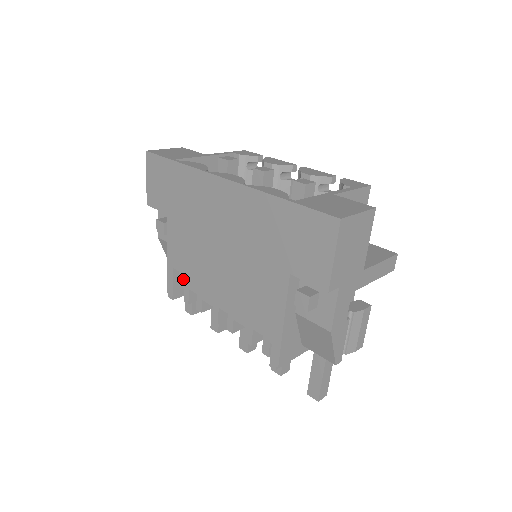
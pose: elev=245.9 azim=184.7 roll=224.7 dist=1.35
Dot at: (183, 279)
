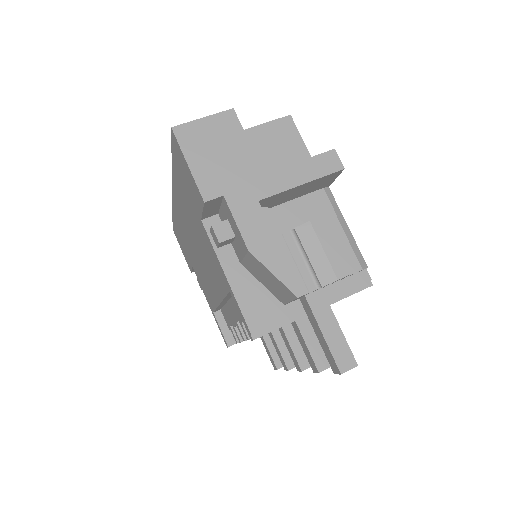
Dot at: (226, 320)
